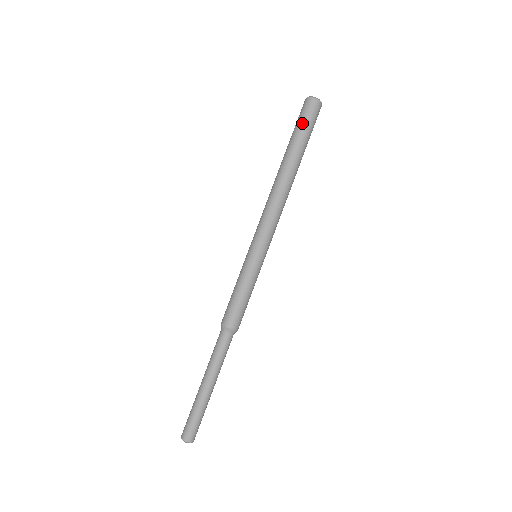
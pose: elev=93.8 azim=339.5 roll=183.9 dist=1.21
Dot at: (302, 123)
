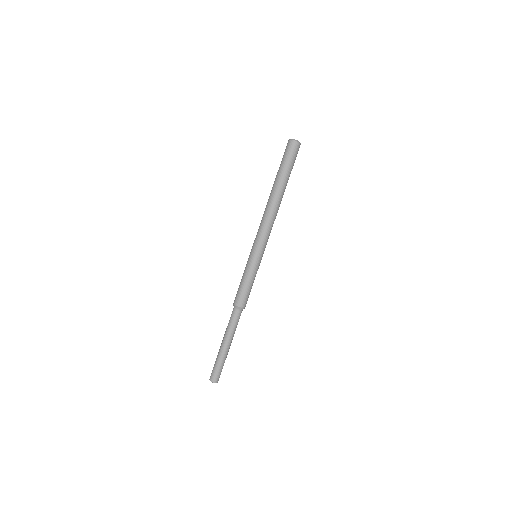
Dot at: (287, 160)
